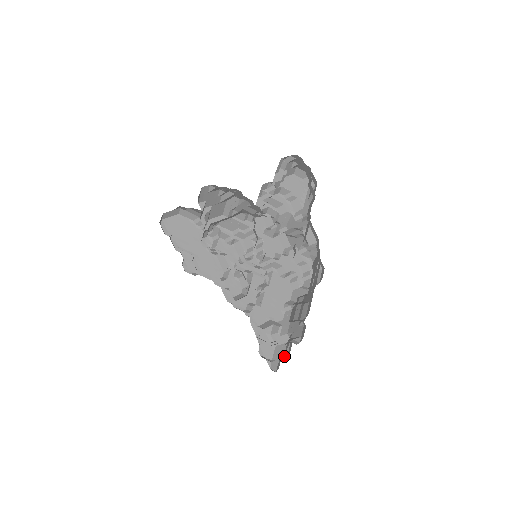
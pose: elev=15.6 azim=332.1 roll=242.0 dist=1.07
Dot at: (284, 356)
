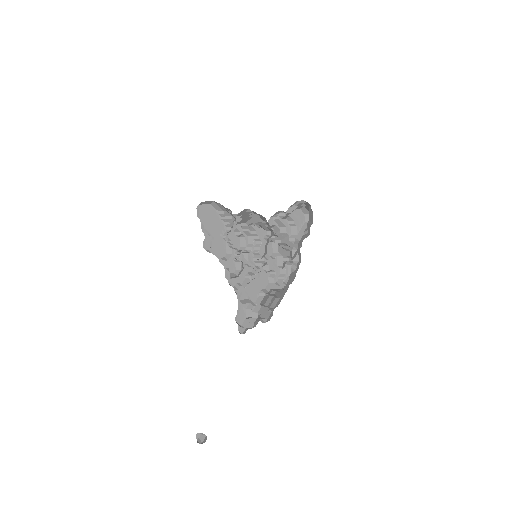
Dot at: (251, 326)
